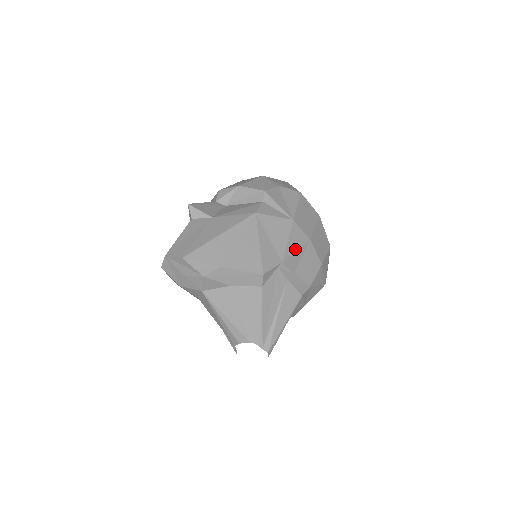
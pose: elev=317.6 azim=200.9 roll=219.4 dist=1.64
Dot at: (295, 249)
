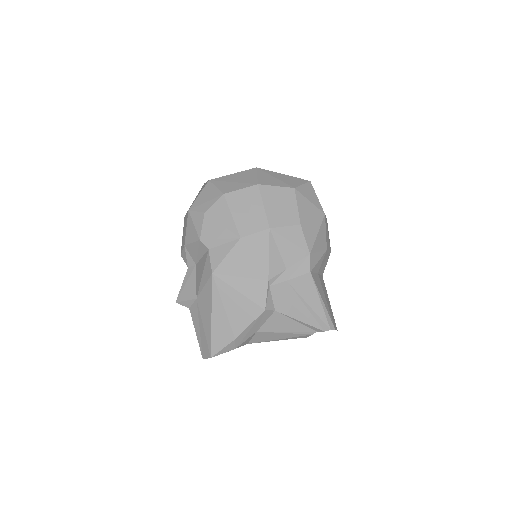
Dot at: (266, 255)
